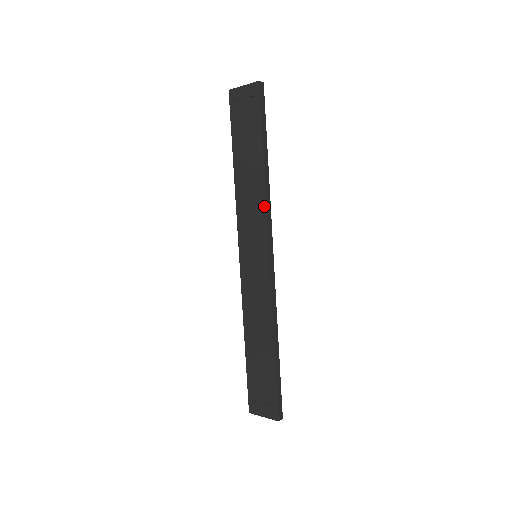
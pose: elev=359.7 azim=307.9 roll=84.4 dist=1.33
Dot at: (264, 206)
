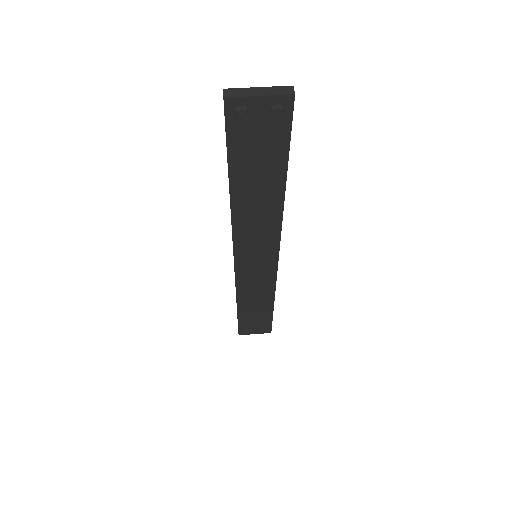
Dot at: (279, 225)
